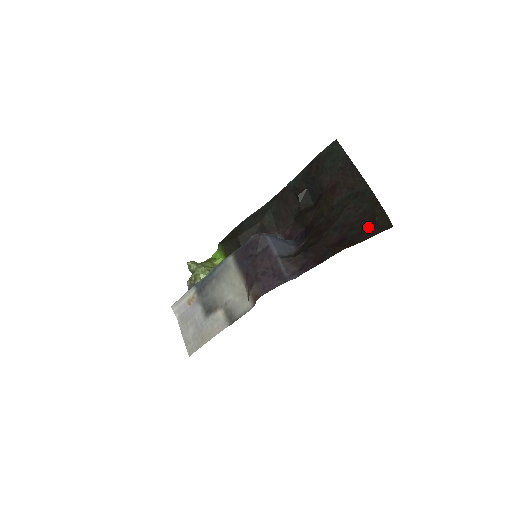
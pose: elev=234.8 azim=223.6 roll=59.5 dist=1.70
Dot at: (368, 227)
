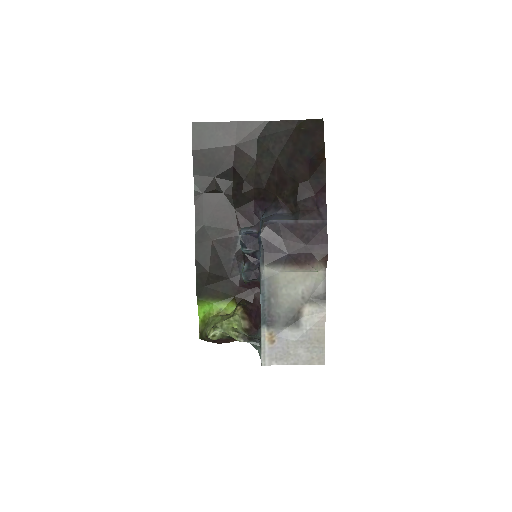
Dot at: (310, 137)
